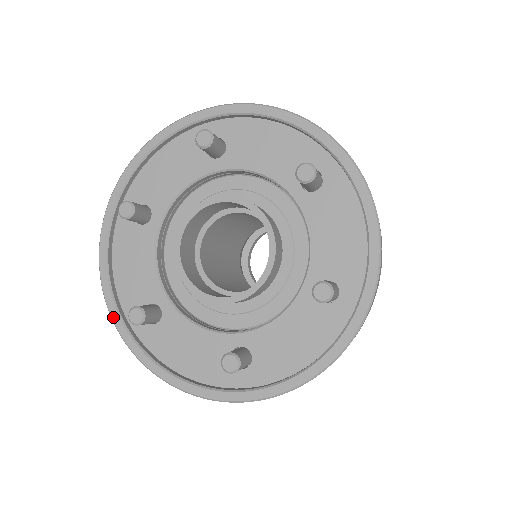
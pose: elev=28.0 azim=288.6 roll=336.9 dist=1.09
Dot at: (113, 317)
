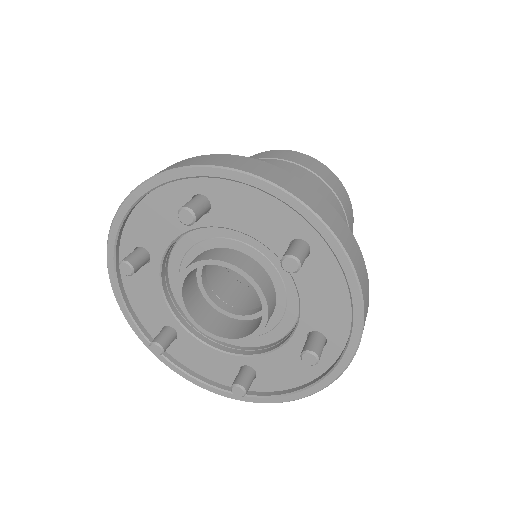
Dot at: (137, 334)
